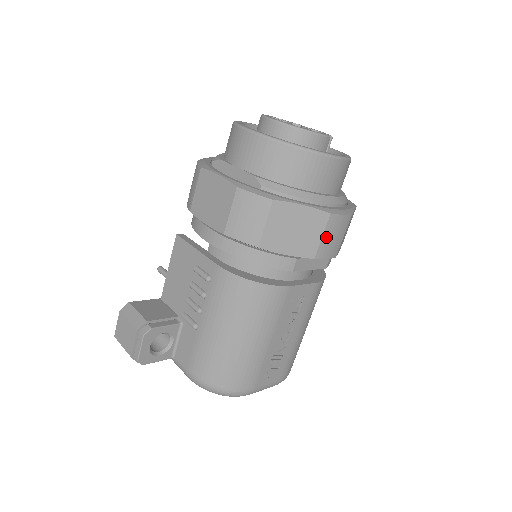
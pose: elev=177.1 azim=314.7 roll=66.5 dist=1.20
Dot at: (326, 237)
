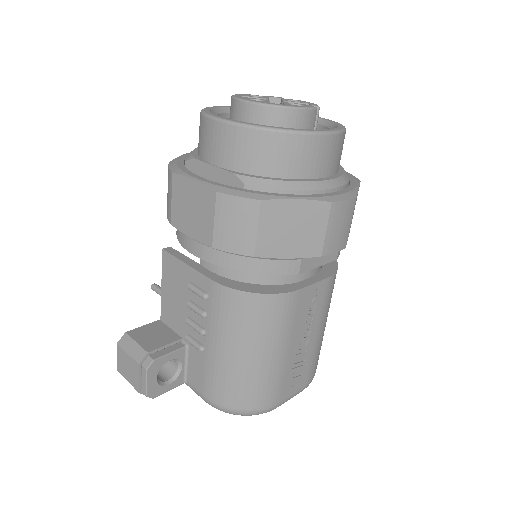
Dot at: (331, 229)
